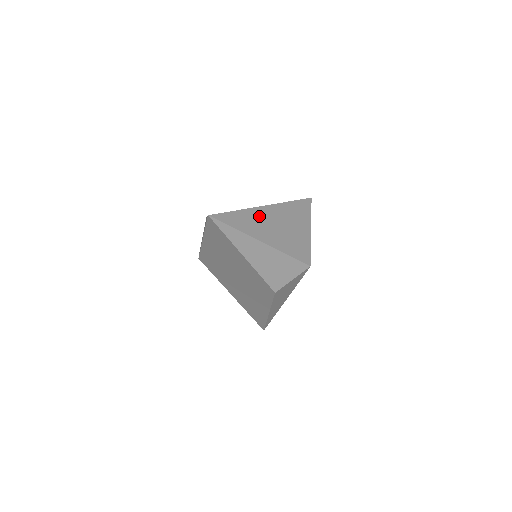
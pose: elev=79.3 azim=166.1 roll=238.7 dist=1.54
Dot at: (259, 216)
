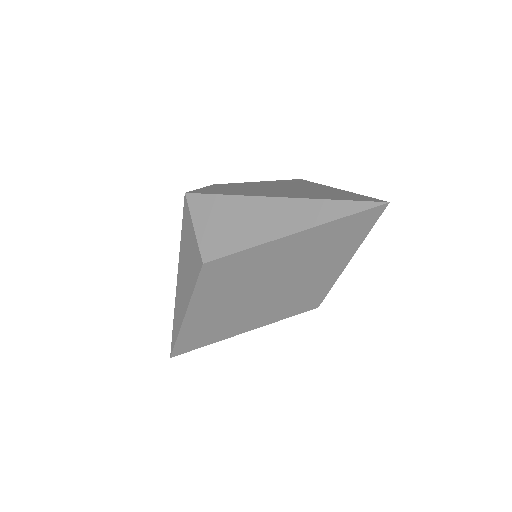
Dot at: occluded
